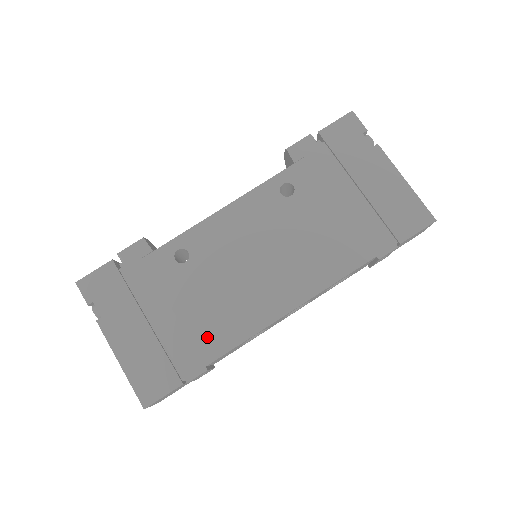
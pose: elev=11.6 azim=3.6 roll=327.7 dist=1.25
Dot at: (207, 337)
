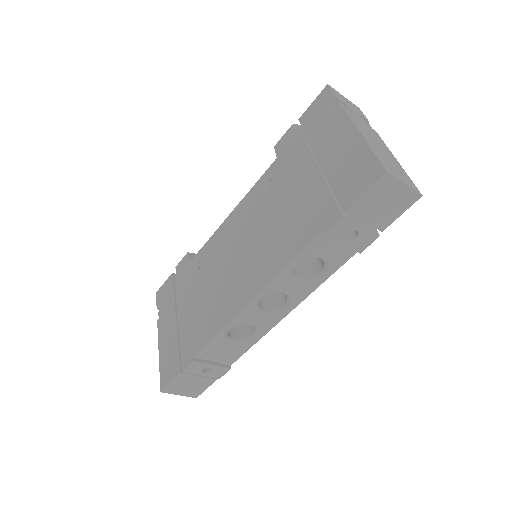
Dot at: (199, 331)
